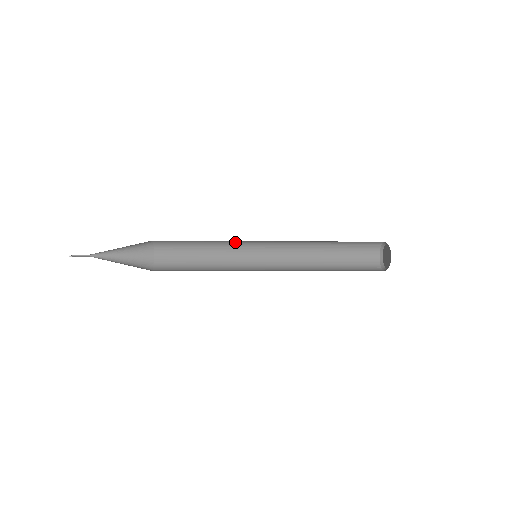
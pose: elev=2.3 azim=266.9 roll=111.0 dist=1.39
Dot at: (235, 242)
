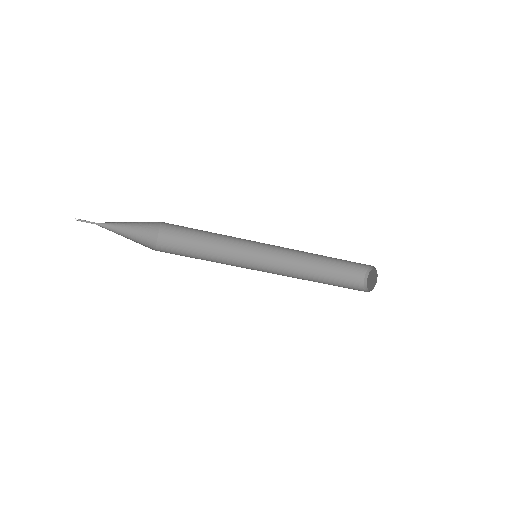
Dot at: (234, 258)
